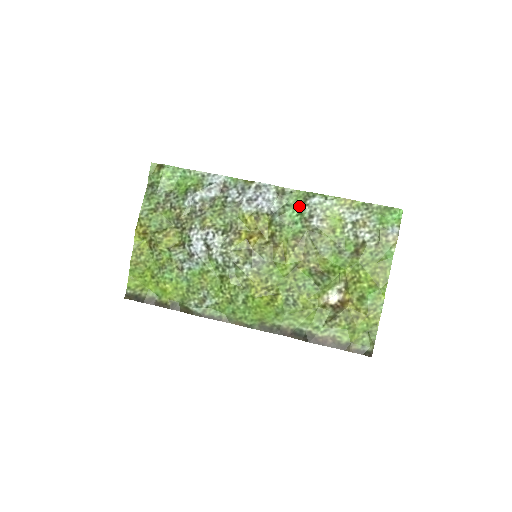
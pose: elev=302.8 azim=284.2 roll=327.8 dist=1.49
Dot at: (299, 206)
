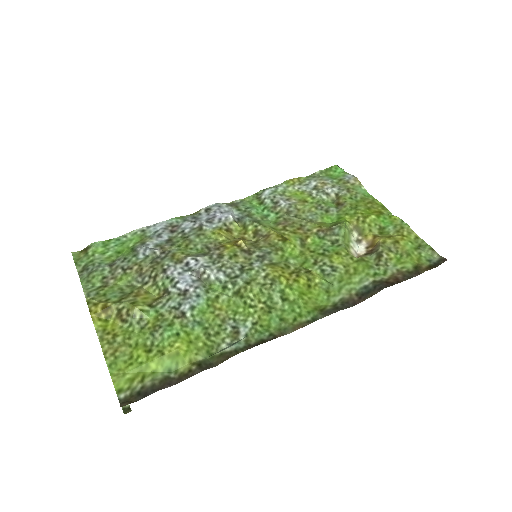
Dot at: (258, 205)
